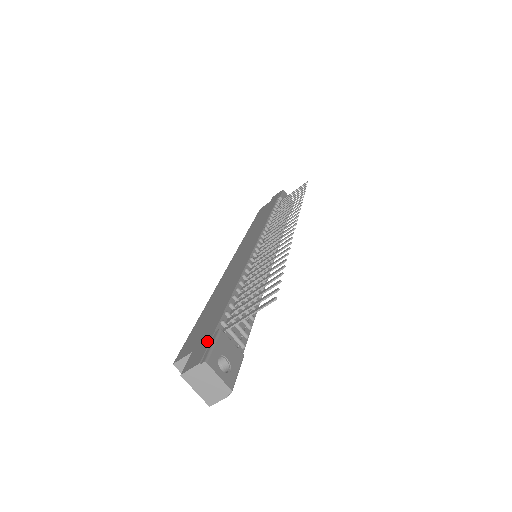
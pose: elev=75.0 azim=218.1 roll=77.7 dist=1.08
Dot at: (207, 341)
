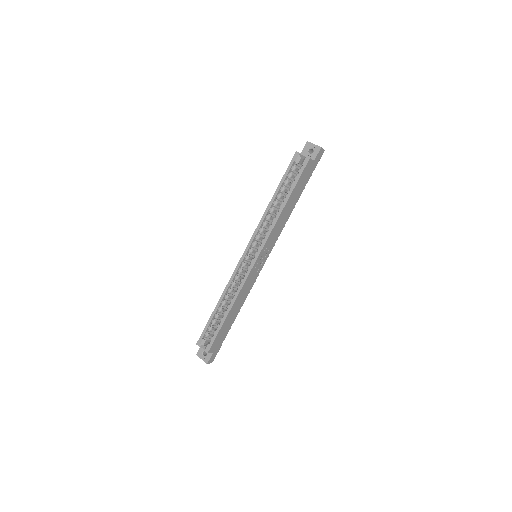
Dot at: occluded
